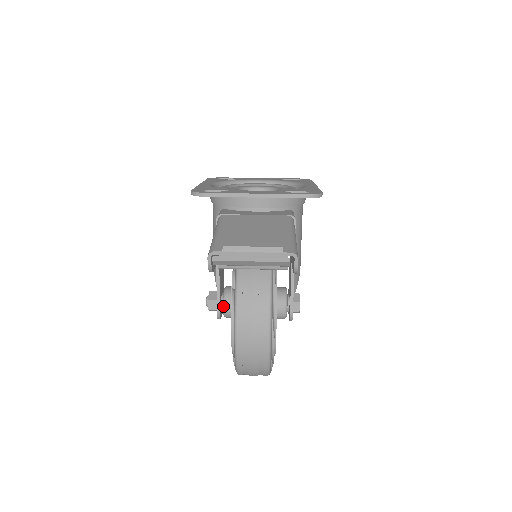
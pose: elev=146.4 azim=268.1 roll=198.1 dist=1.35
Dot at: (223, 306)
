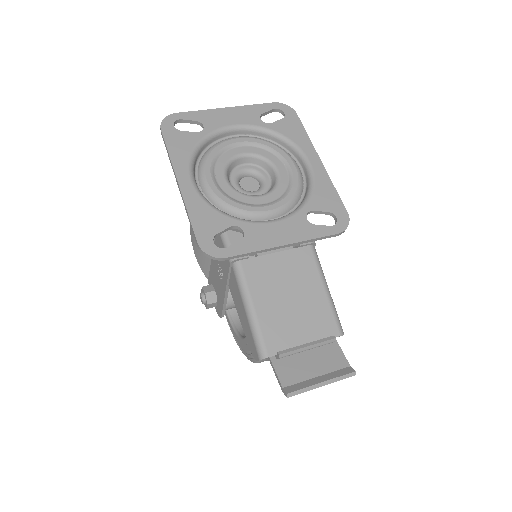
Dot at: occluded
